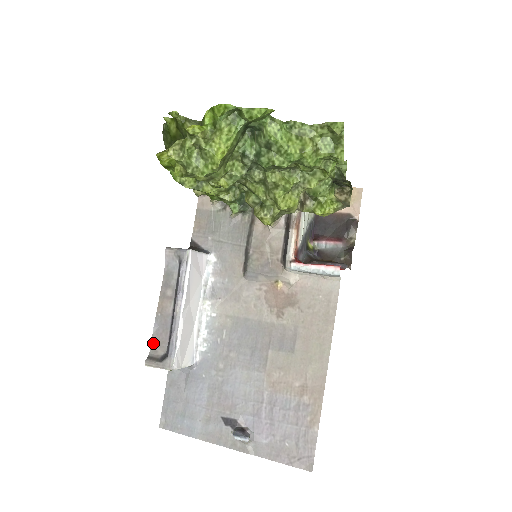
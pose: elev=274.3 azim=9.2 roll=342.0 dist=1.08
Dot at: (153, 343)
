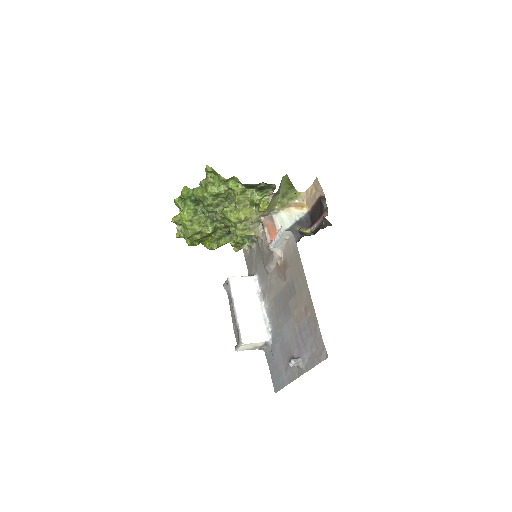
Dot at: (236, 337)
